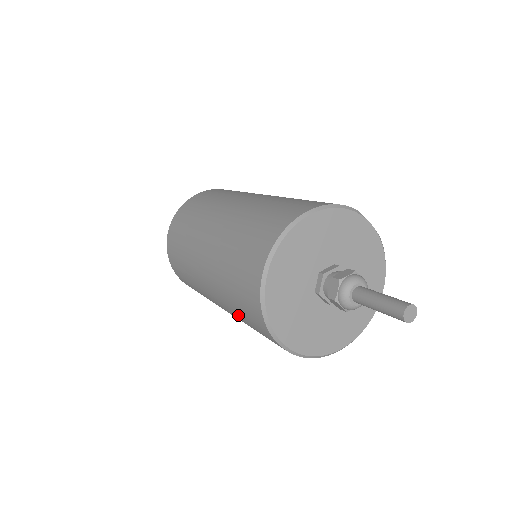
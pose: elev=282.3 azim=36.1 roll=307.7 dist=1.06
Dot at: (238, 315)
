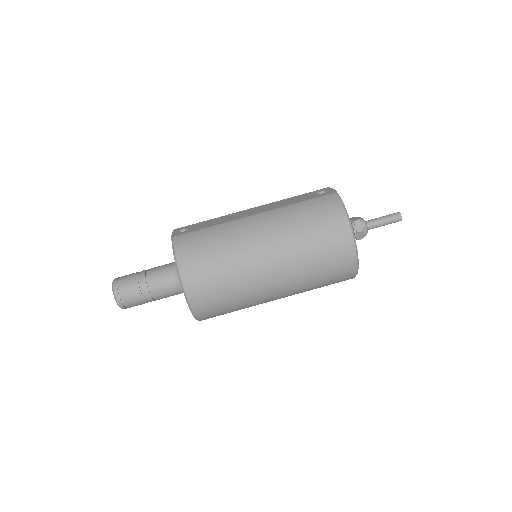
Dot at: occluded
